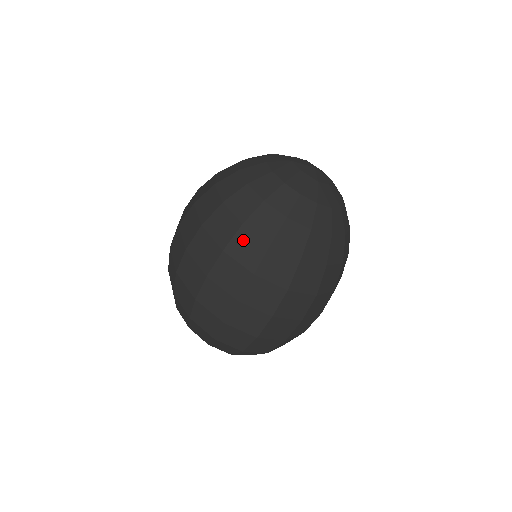
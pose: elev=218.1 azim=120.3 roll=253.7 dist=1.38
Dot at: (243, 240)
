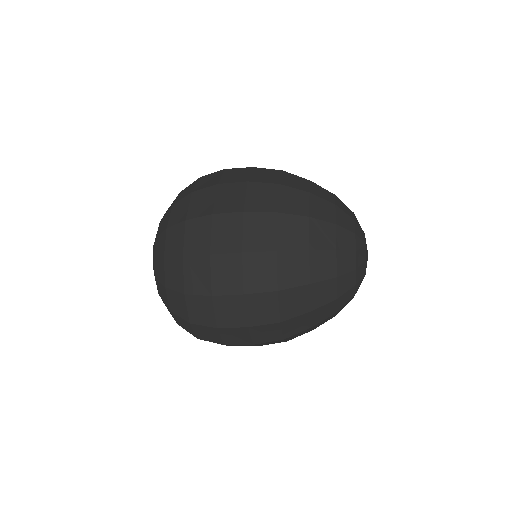
Dot at: (298, 295)
